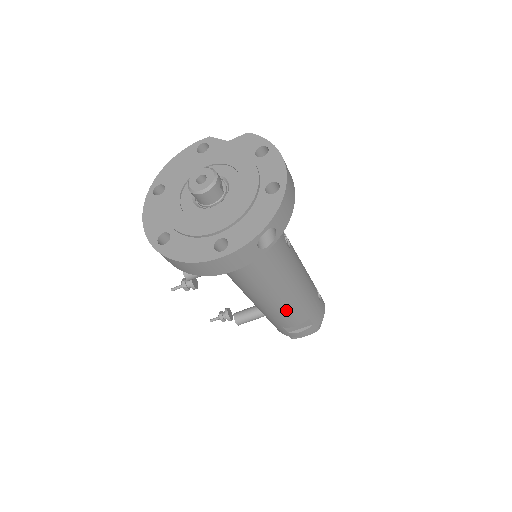
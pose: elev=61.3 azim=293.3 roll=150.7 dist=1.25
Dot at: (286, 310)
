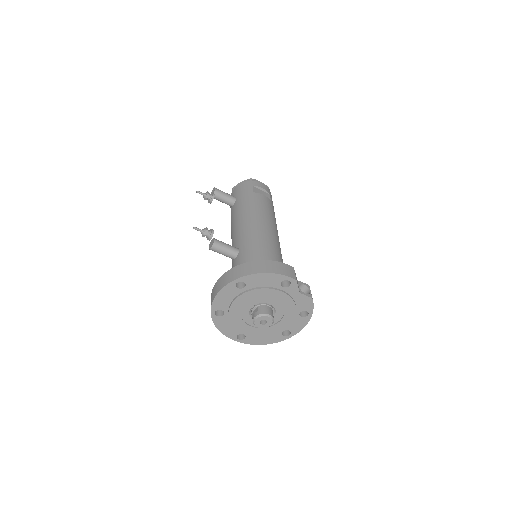
Dot at: occluded
